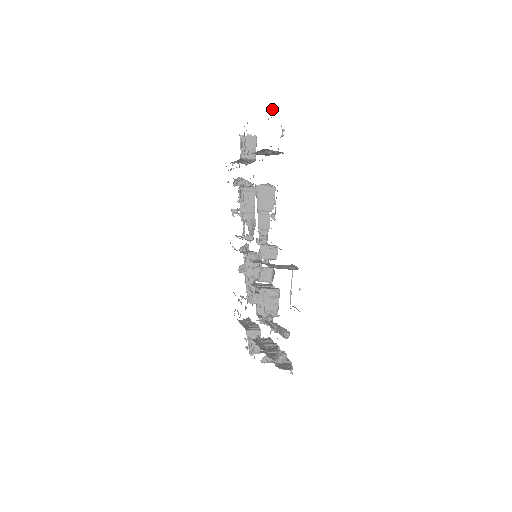
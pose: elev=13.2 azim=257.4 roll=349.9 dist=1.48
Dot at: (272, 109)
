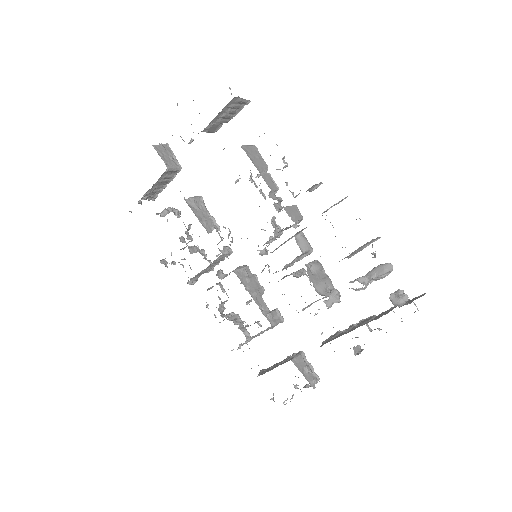
Dot at: occluded
